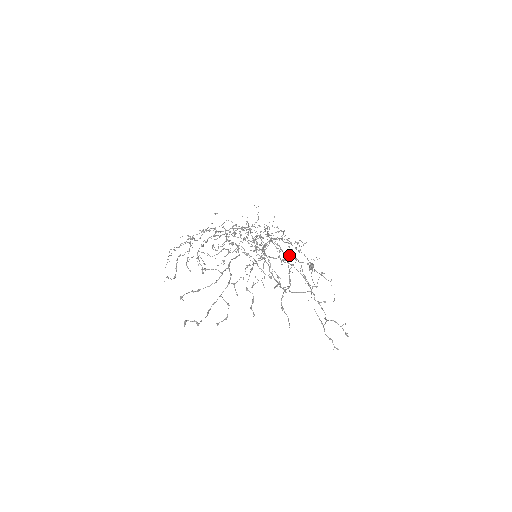
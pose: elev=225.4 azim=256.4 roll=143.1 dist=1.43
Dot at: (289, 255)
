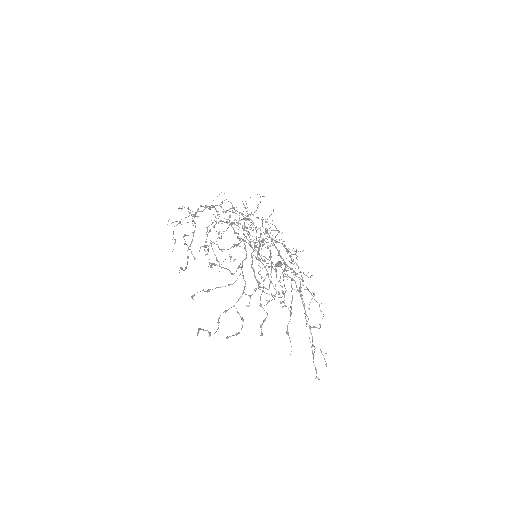
Dot at: occluded
